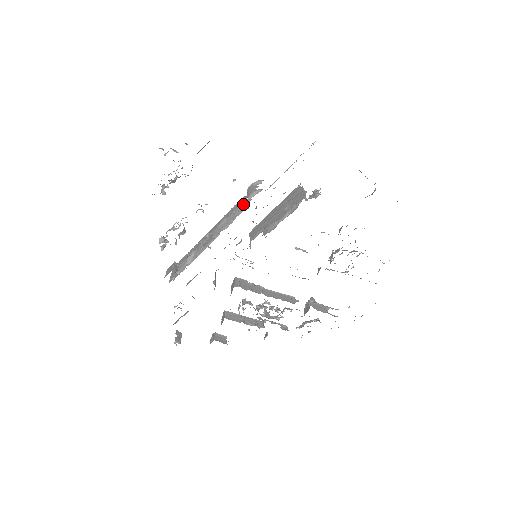
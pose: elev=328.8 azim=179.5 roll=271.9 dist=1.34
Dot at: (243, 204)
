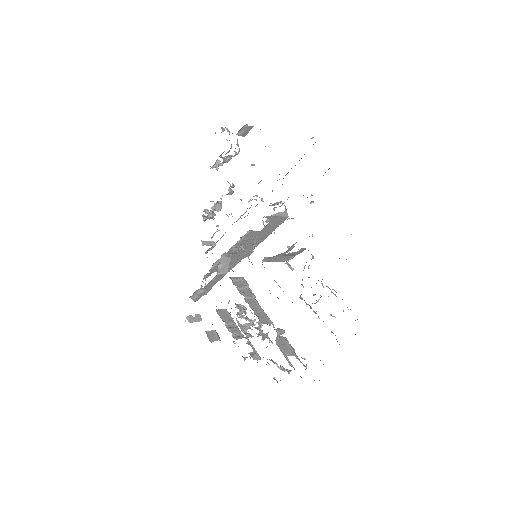
Dot at: occluded
